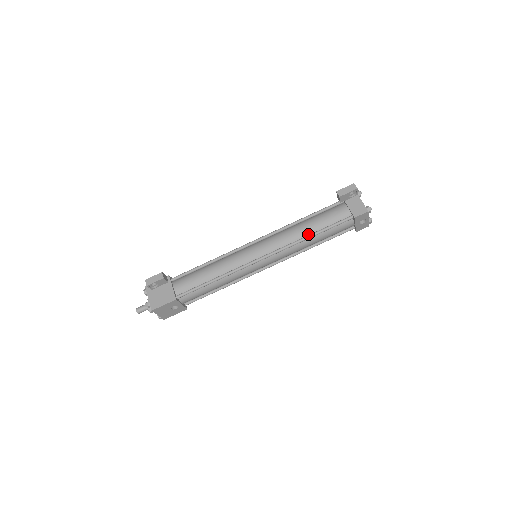
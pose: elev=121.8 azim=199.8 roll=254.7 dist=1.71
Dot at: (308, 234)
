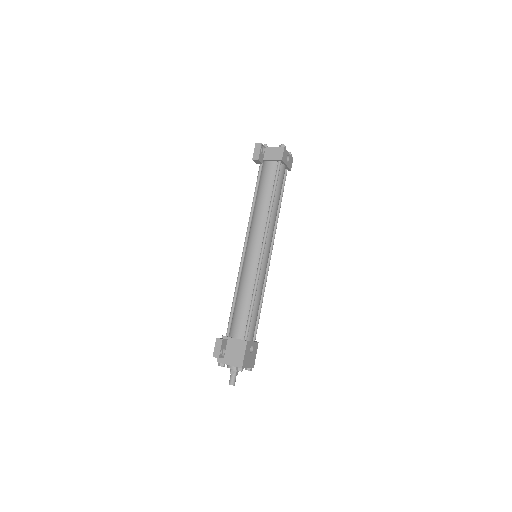
Dot at: (269, 203)
